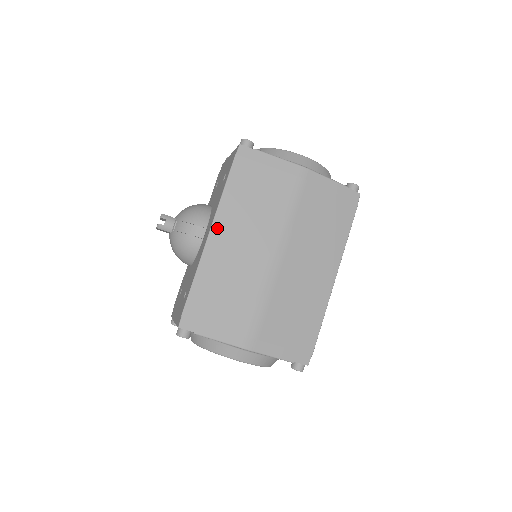
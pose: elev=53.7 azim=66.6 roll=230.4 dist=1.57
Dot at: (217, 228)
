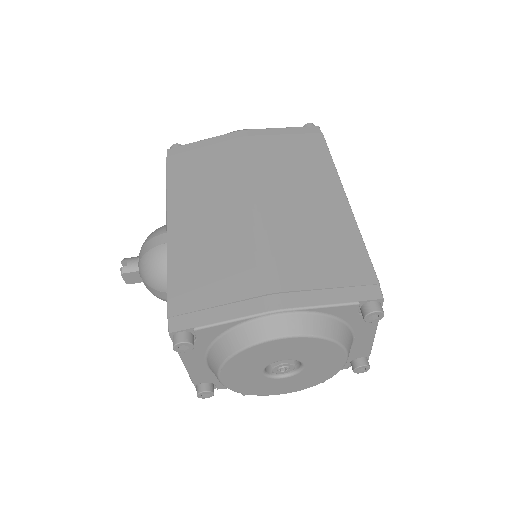
Dot at: (173, 216)
